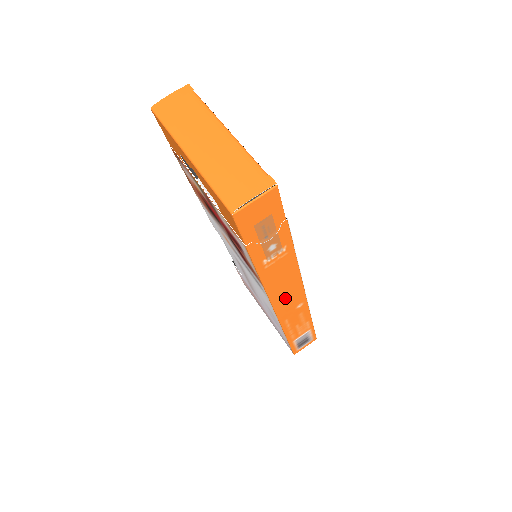
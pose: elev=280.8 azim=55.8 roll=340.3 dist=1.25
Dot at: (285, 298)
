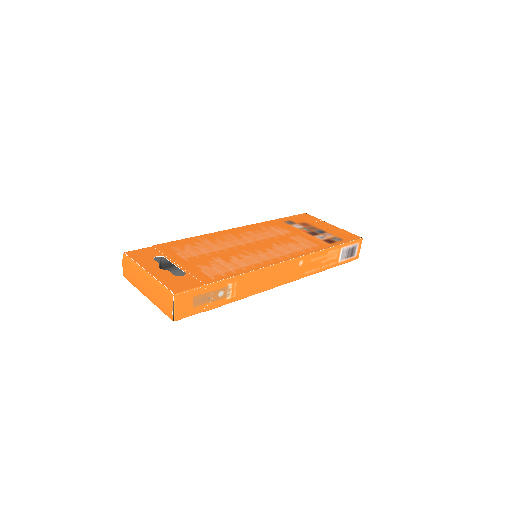
Dot at: (280, 277)
